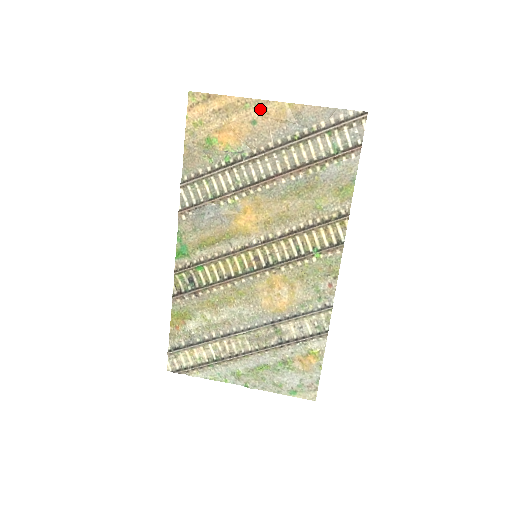
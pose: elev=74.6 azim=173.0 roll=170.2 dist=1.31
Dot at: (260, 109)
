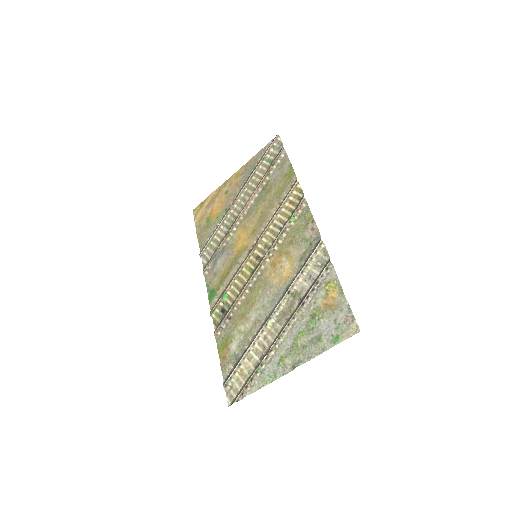
Dot at: (227, 184)
